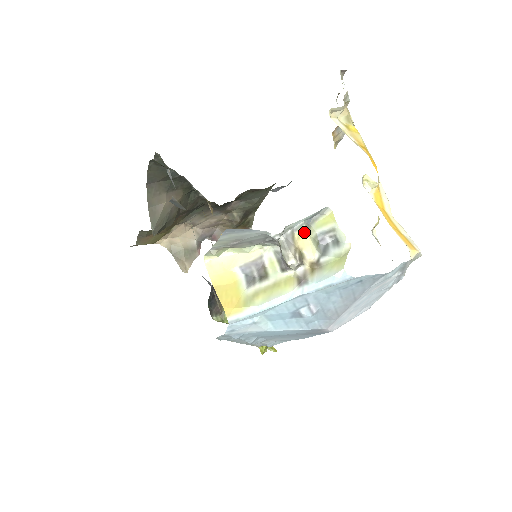
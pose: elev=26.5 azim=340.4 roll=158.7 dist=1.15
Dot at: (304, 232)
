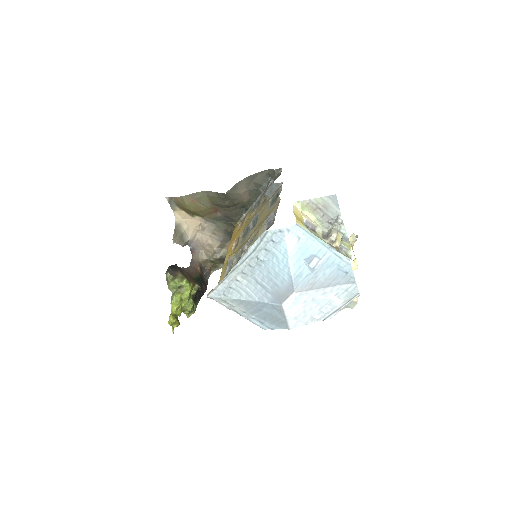
Dot at: (341, 237)
